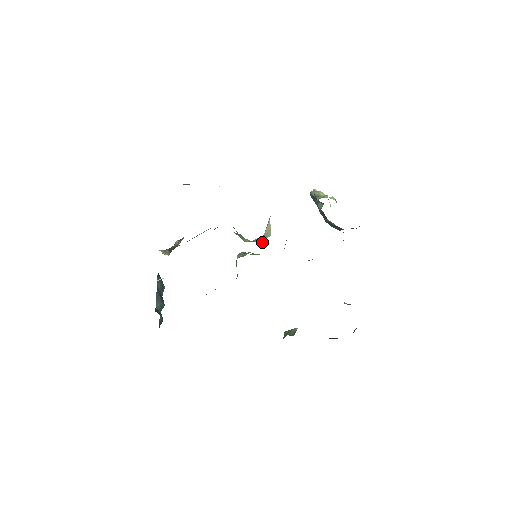
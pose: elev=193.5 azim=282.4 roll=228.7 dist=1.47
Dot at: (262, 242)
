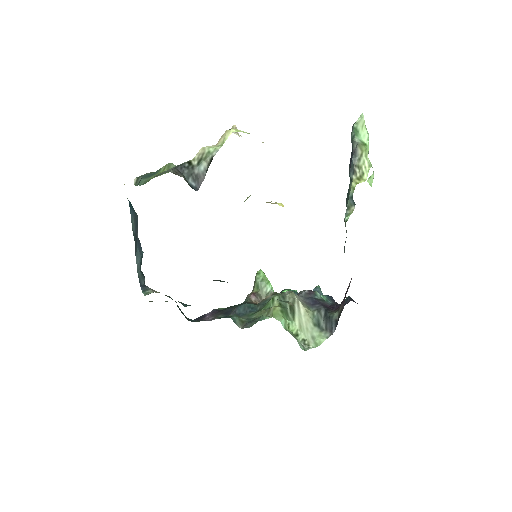
Dot at: occluded
